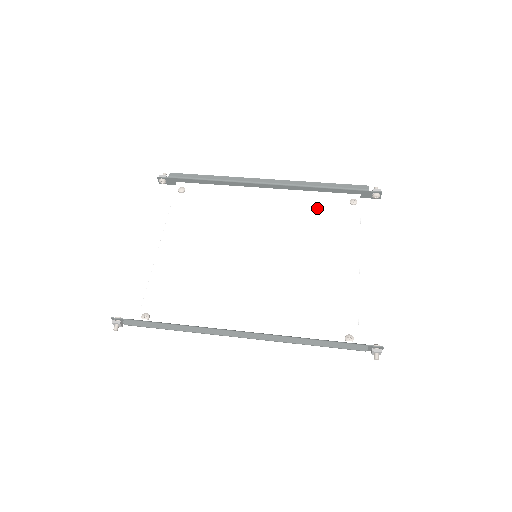
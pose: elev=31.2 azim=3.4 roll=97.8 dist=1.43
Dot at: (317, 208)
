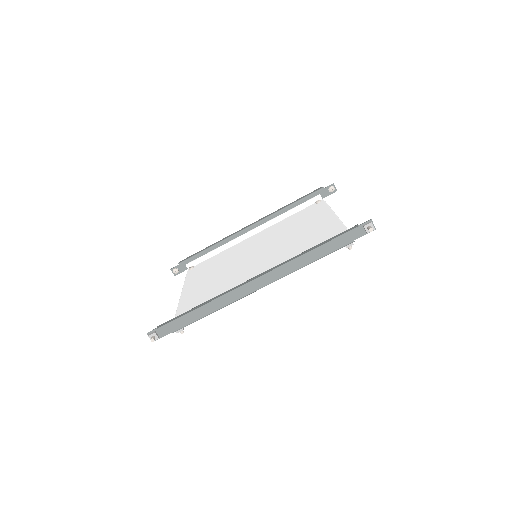
Dot at: (293, 218)
